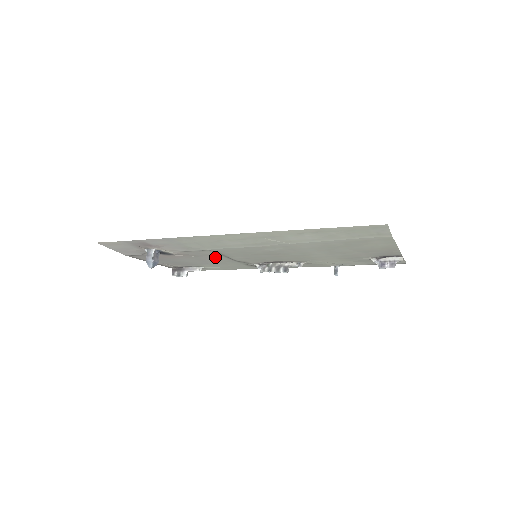
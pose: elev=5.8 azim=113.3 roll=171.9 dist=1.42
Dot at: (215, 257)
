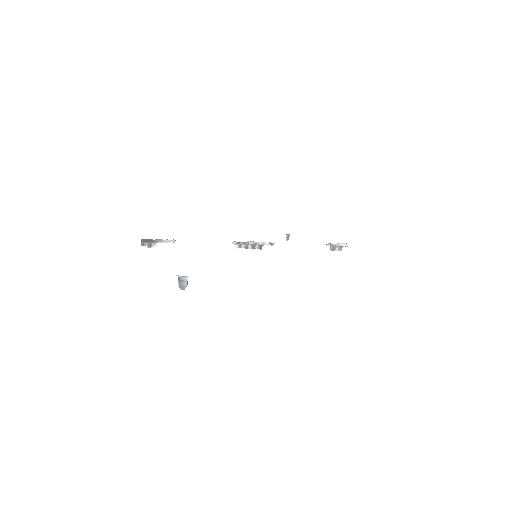
Dot at: occluded
